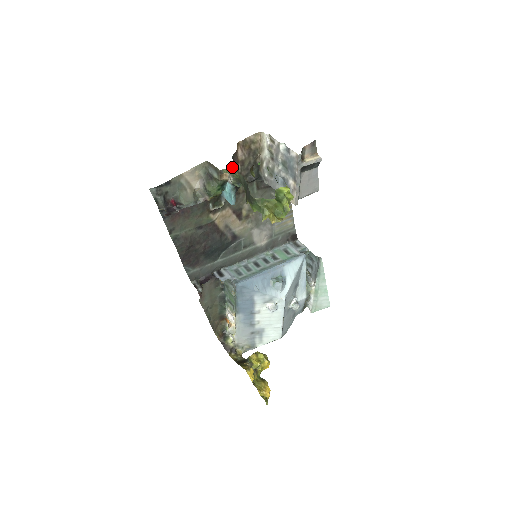
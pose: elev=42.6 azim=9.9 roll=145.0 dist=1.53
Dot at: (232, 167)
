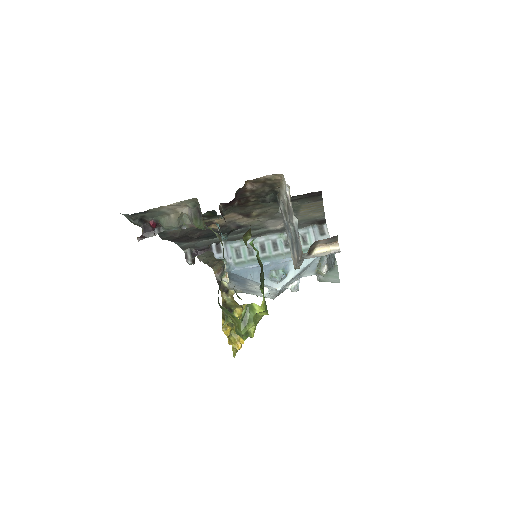
Dot at: (237, 195)
